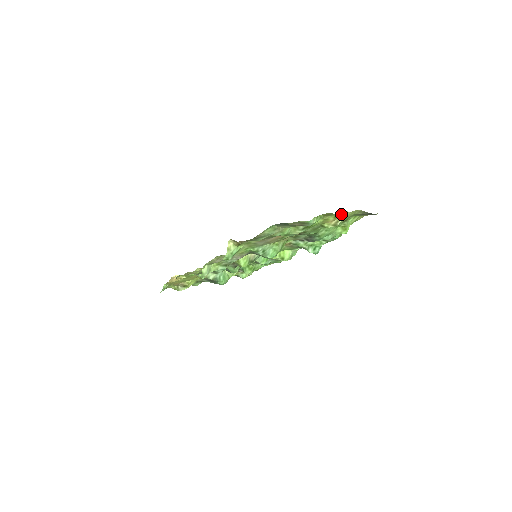
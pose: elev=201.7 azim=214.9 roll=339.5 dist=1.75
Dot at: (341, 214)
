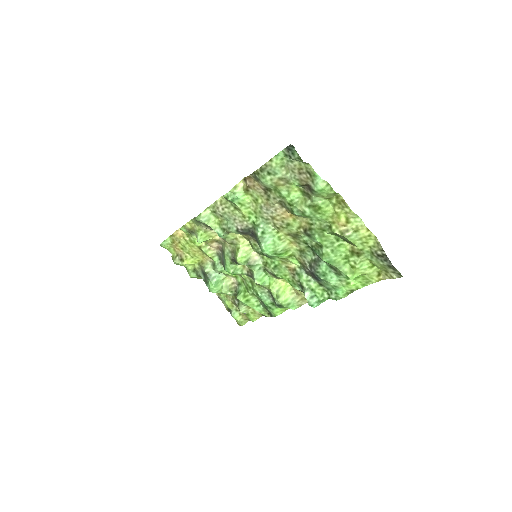
Dot at: (355, 221)
